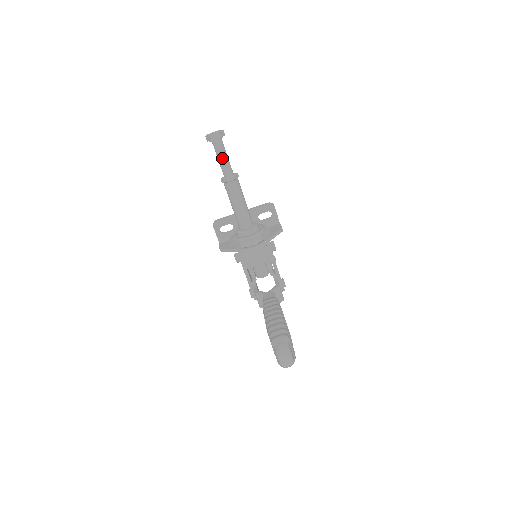
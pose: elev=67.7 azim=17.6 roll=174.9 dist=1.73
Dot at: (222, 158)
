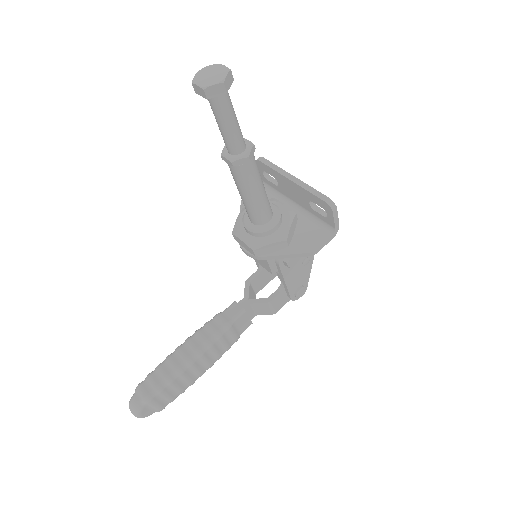
Dot at: (218, 124)
